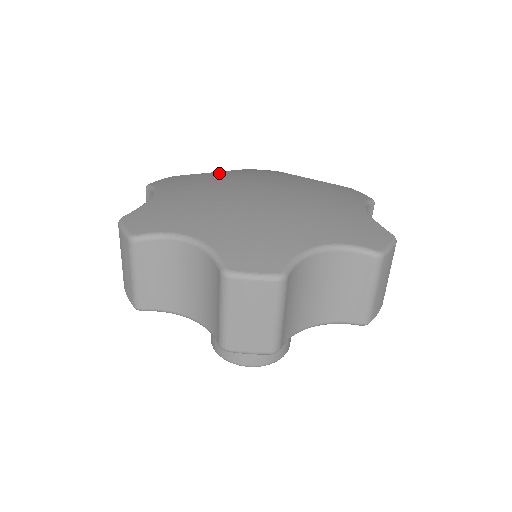
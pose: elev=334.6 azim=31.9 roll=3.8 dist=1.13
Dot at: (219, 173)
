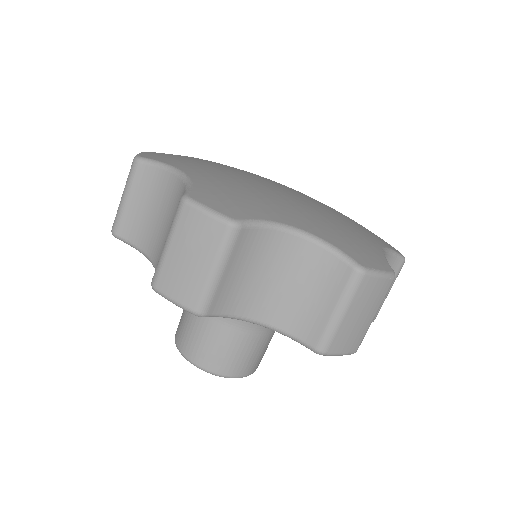
Dot at: occluded
